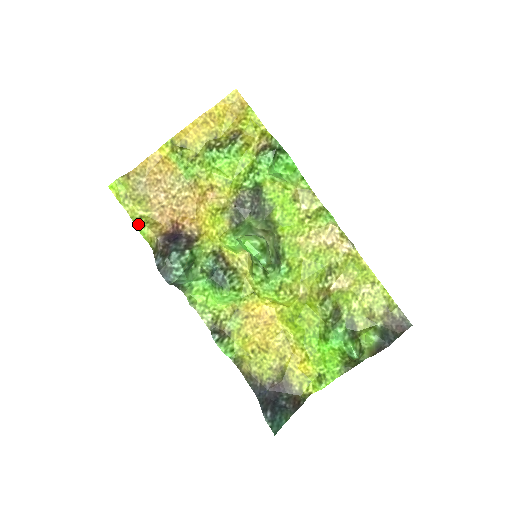
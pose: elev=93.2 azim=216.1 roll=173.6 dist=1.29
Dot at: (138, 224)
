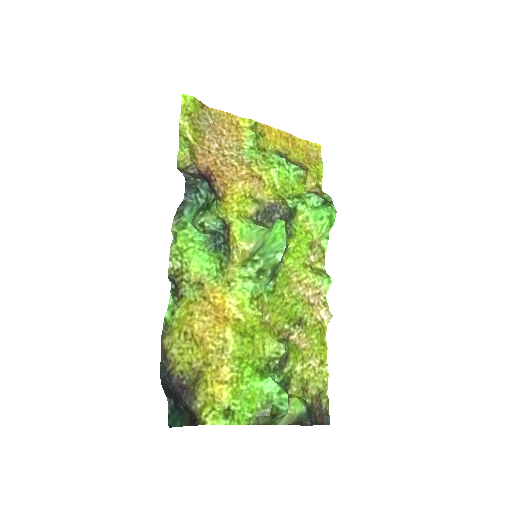
Dot at: (182, 140)
